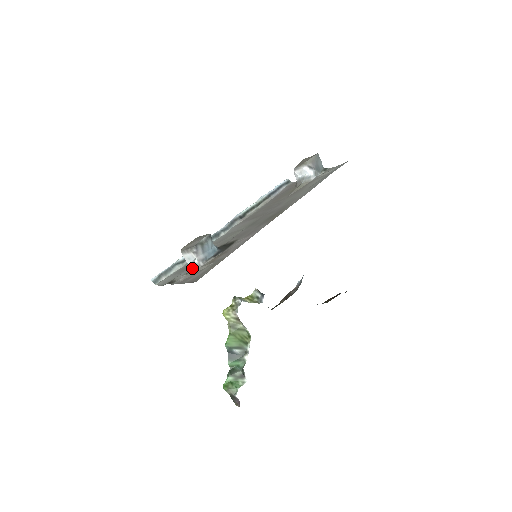
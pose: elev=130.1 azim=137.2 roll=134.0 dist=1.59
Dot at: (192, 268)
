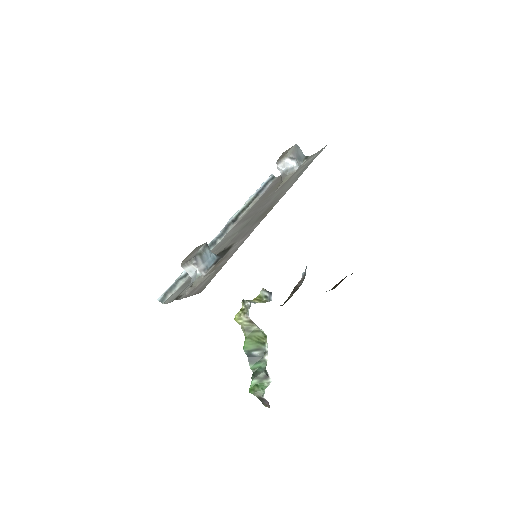
Dot at: (195, 280)
